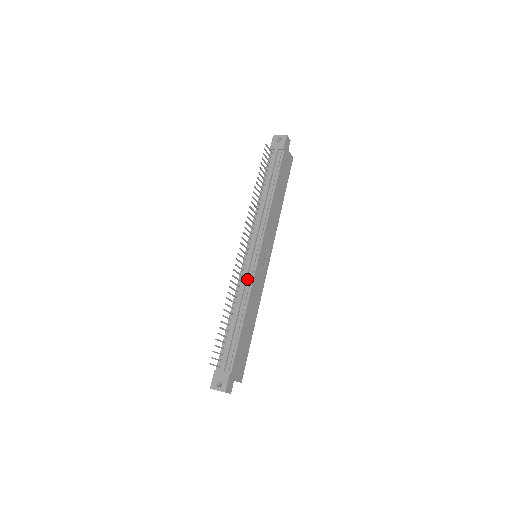
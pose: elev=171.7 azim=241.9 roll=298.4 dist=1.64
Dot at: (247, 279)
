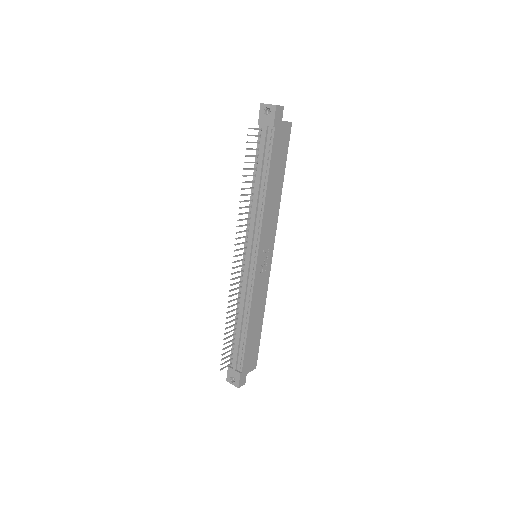
Dot at: (247, 287)
